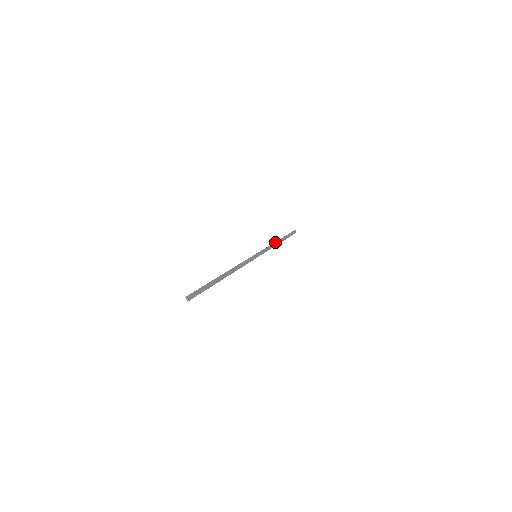
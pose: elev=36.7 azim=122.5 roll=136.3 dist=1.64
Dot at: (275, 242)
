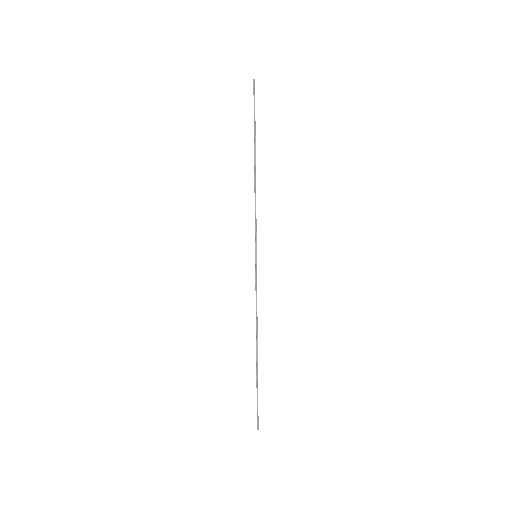
Dot at: (257, 331)
